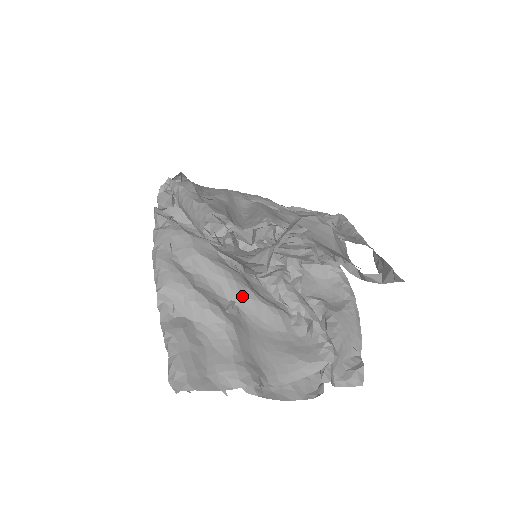
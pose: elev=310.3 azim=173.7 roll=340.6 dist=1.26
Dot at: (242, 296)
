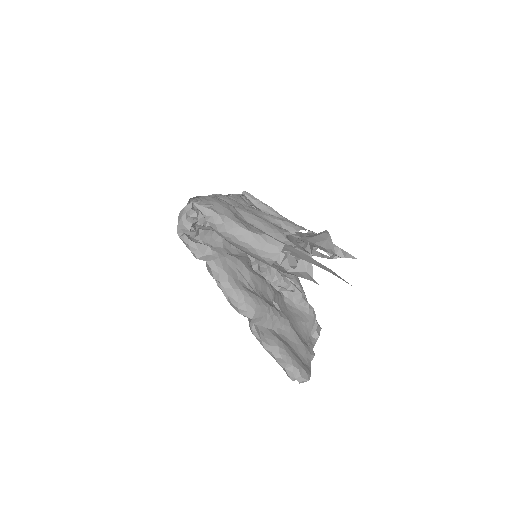
Dot at: (275, 294)
